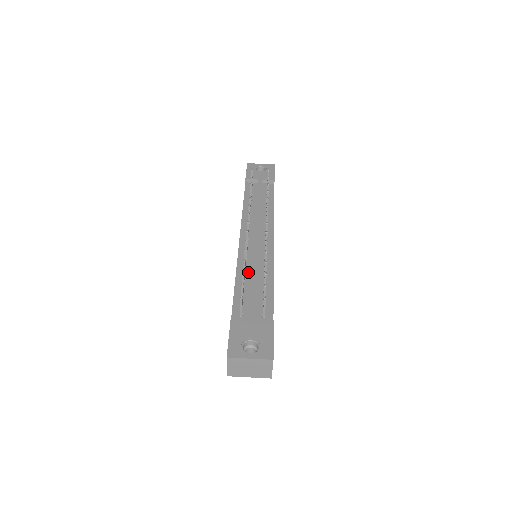
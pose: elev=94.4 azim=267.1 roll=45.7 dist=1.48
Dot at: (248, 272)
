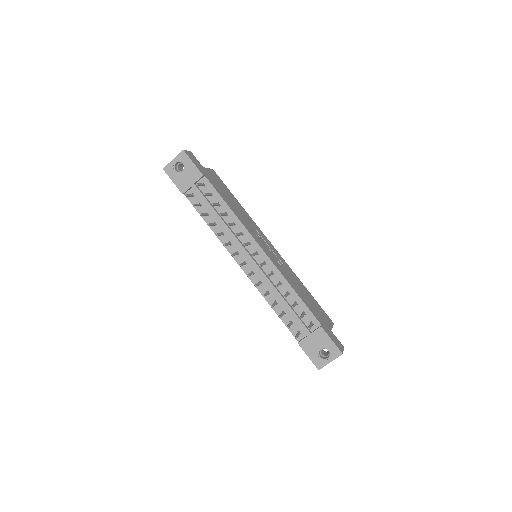
Dot at: (273, 295)
